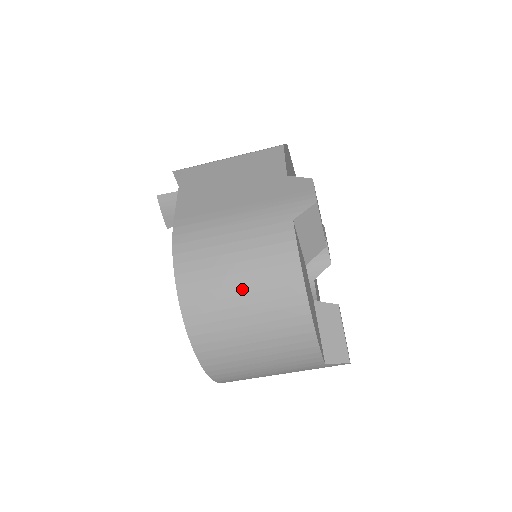
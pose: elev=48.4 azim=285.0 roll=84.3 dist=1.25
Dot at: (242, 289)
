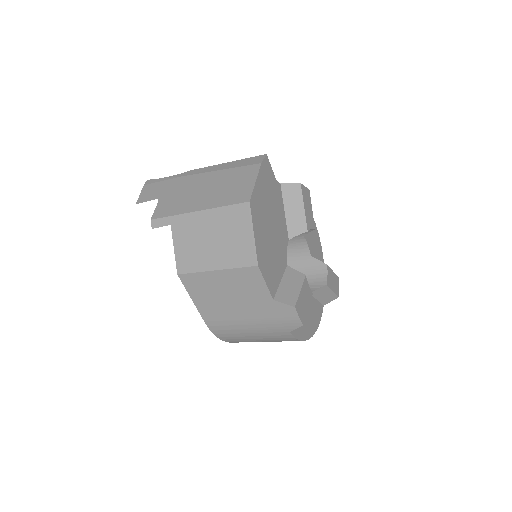
Dot at: occluded
